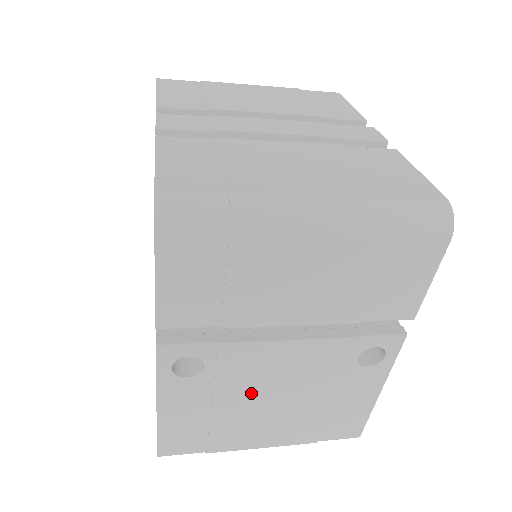
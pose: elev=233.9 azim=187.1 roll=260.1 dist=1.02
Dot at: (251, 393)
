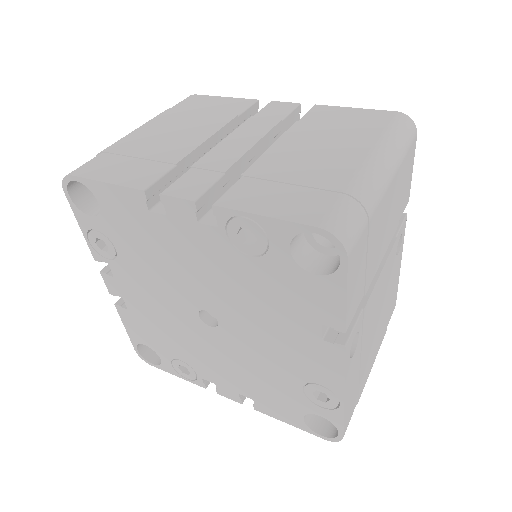
Dot at: (371, 330)
